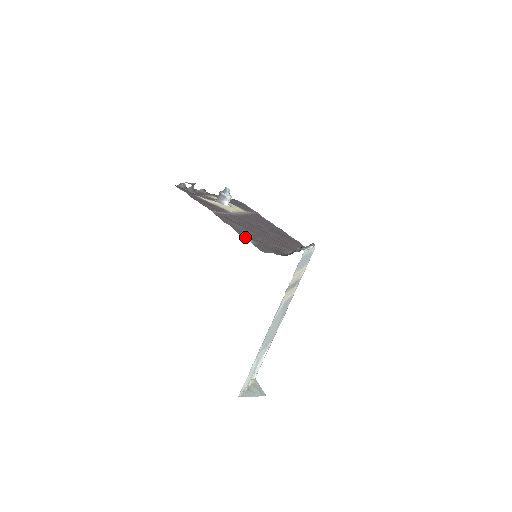
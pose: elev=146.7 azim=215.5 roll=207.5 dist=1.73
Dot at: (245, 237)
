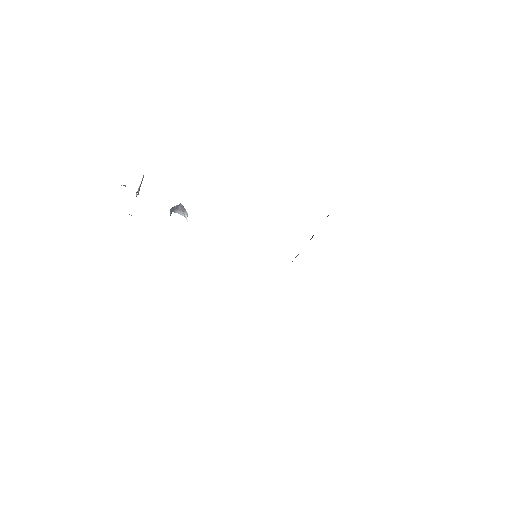
Dot at: occluded
